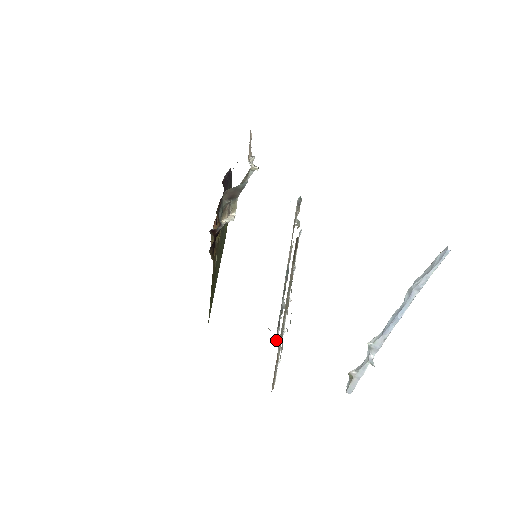
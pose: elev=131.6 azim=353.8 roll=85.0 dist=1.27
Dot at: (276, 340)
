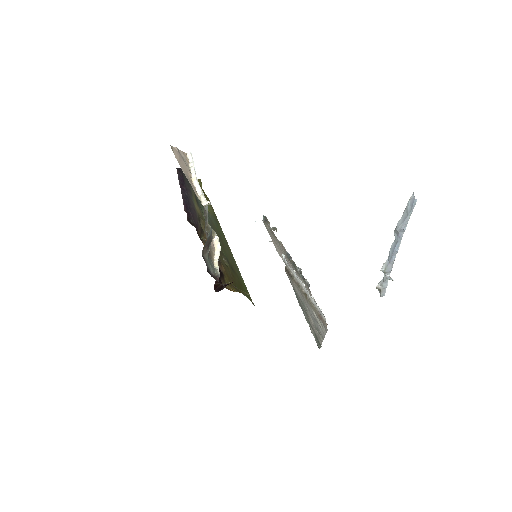
Dot at: (308, 286)
